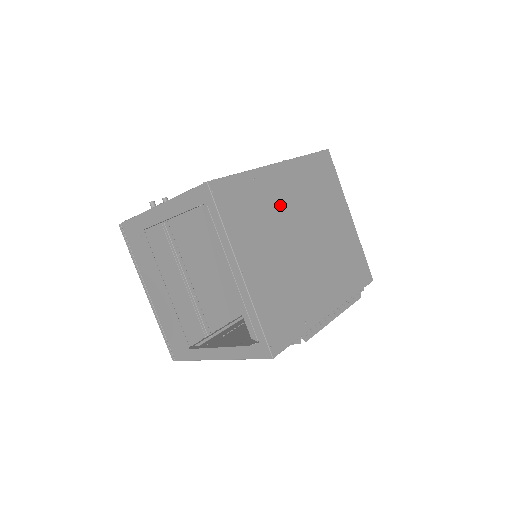
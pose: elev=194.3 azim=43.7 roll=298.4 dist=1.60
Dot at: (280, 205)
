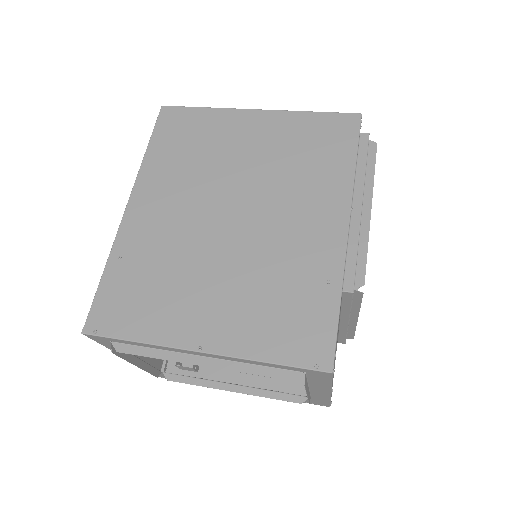
Dot at: (170, 232)
